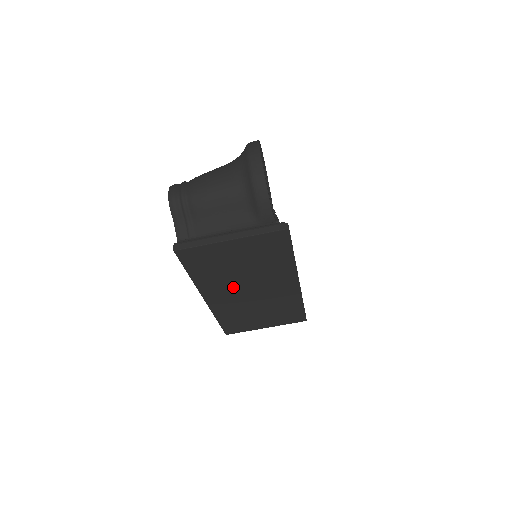
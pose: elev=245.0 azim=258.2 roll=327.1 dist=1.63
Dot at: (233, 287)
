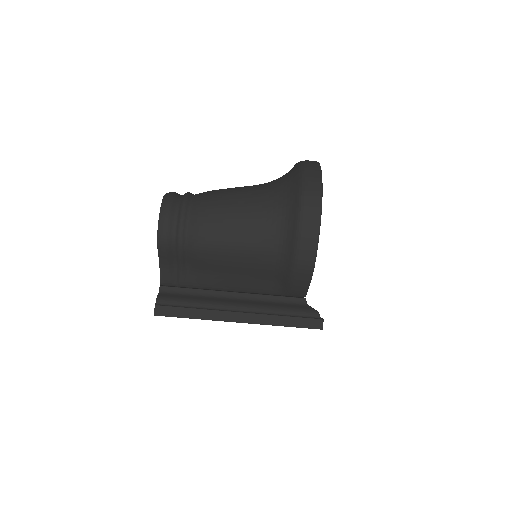
Dot at: occluded
